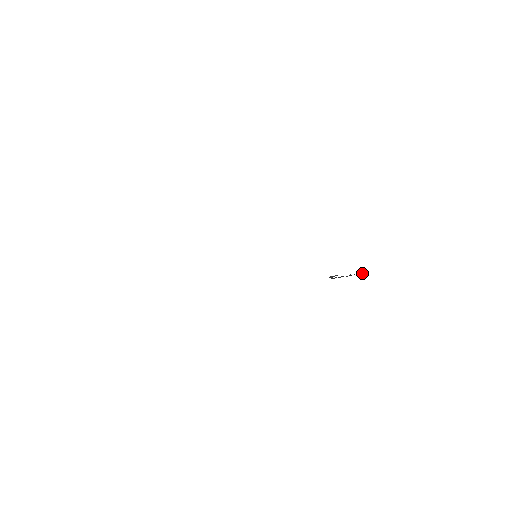
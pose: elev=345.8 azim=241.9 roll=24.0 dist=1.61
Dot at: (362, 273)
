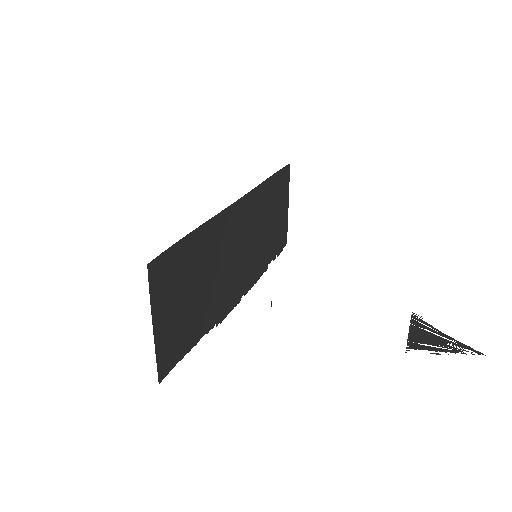
Dot at: (462, 345)
